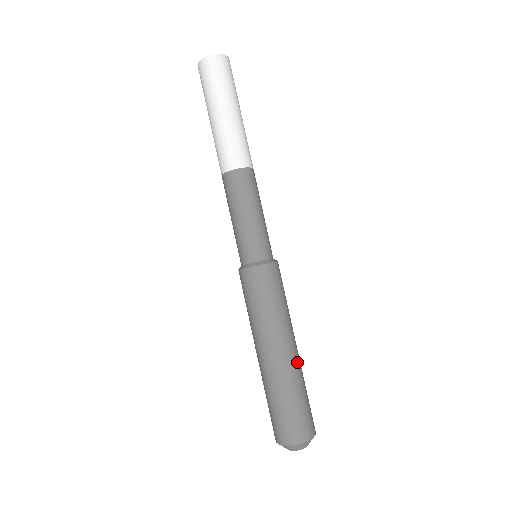
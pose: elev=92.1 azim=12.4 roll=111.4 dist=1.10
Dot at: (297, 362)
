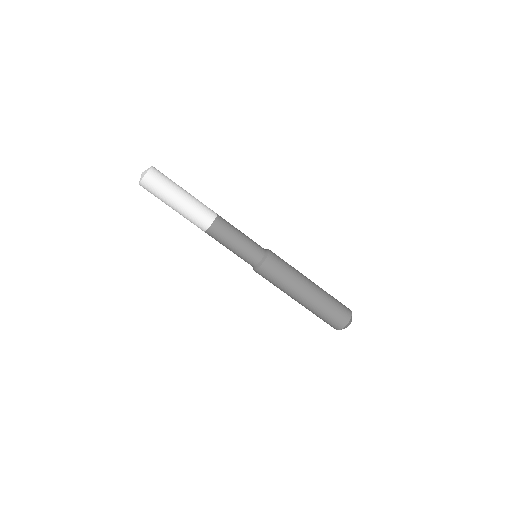
Dot at: (312, 300)
